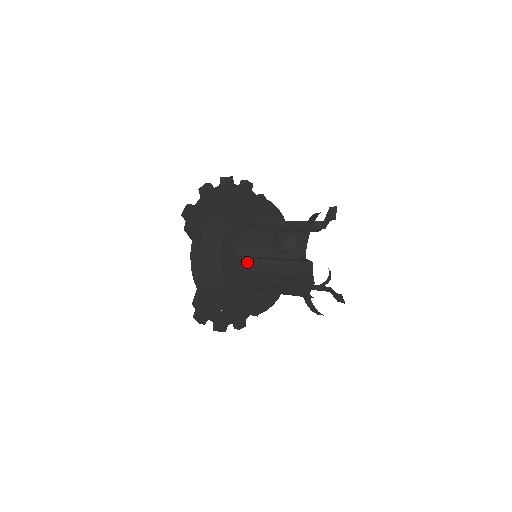
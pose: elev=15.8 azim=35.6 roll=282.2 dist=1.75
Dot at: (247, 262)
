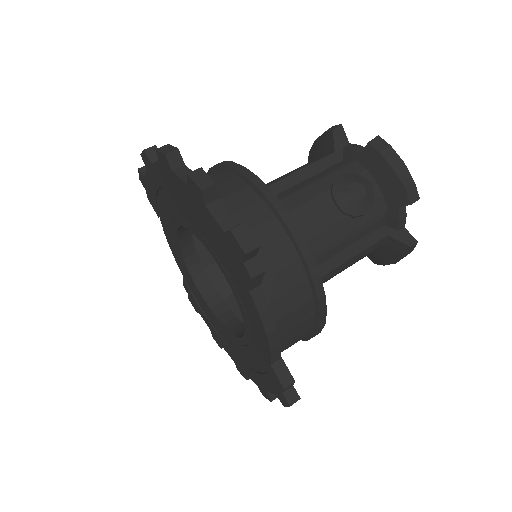
Dot at: occluded
